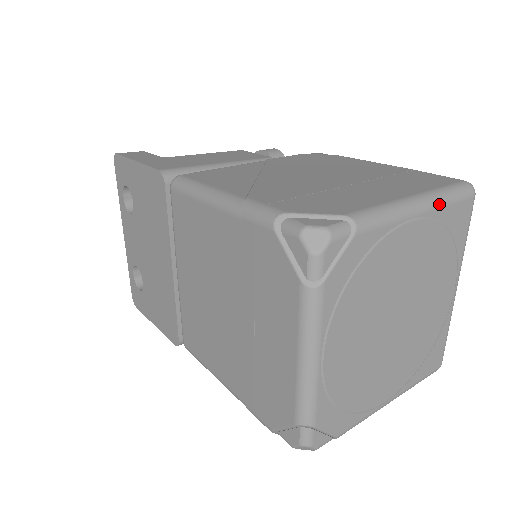
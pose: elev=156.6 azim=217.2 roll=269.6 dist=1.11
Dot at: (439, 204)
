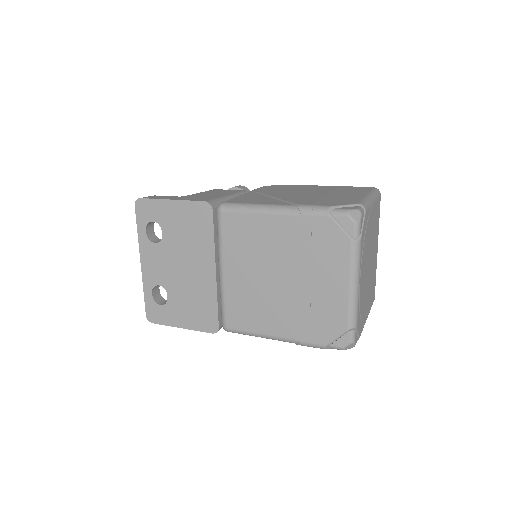
Dot at: (376, 198)
